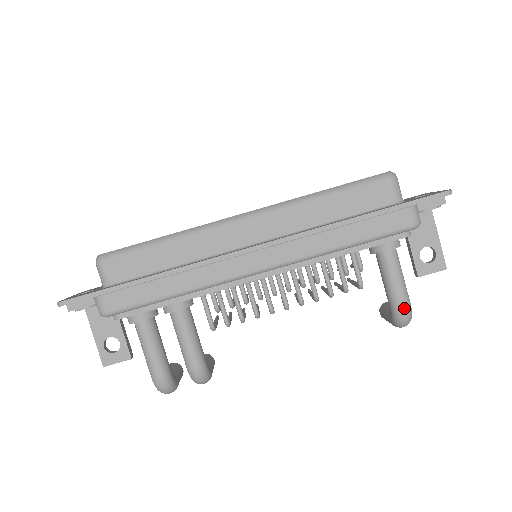
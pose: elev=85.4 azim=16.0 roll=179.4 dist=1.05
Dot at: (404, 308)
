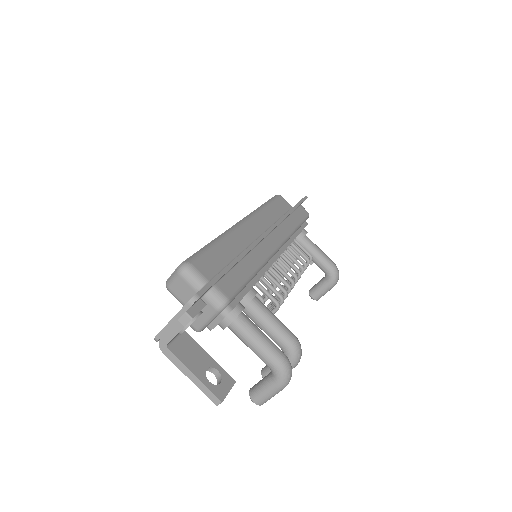
Dot at: (334, 264)
